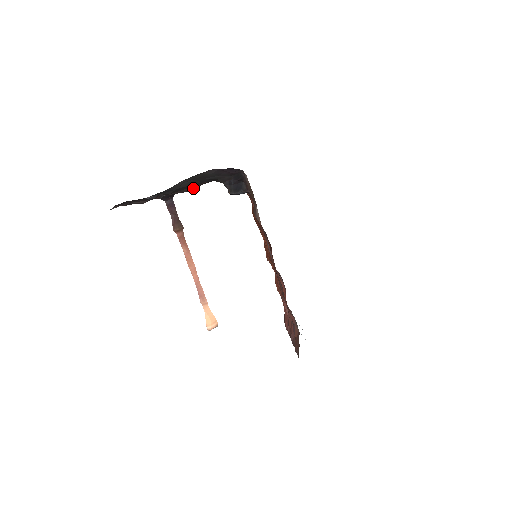
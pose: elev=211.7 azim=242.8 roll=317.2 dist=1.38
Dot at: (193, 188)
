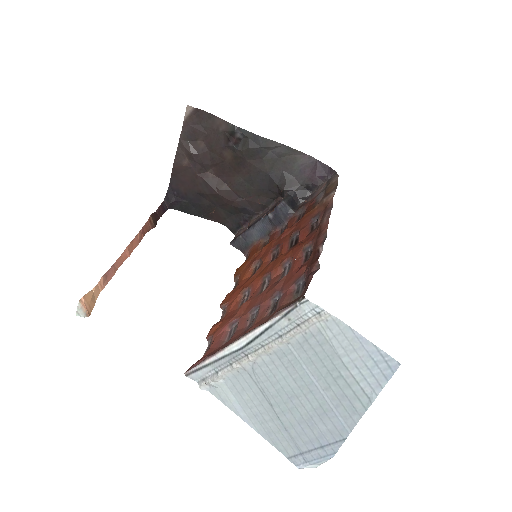
Dot at: (227, 195)
